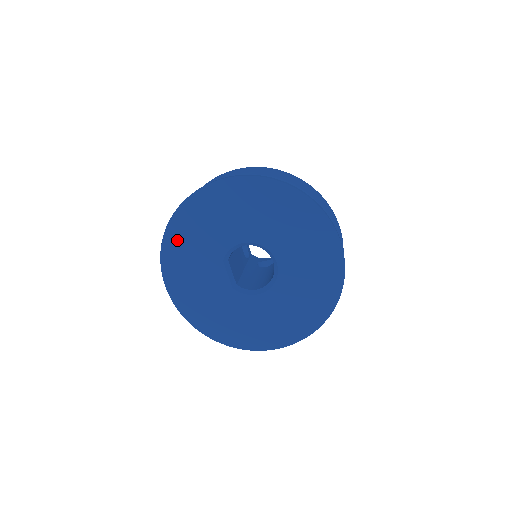
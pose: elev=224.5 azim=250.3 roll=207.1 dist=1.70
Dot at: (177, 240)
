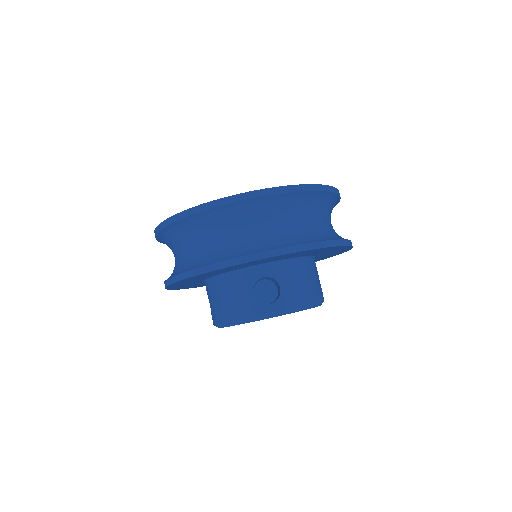
Dot at: occluded
